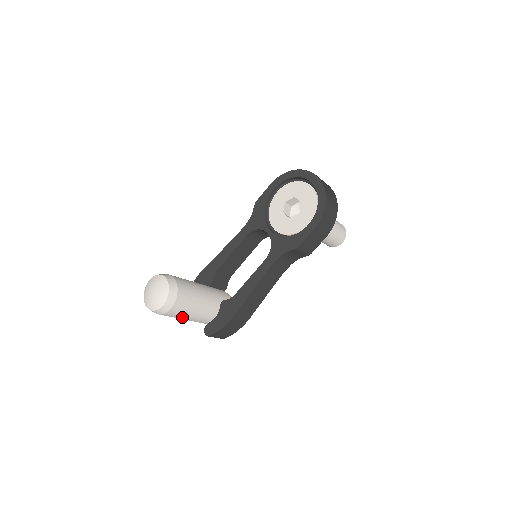
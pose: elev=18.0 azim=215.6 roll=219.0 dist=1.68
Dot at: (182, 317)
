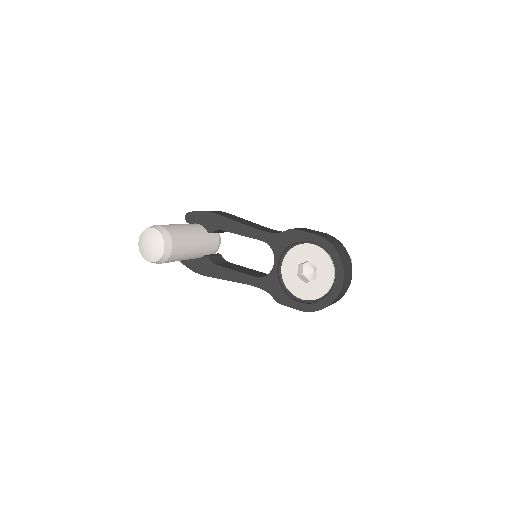
Dot at: occluded
